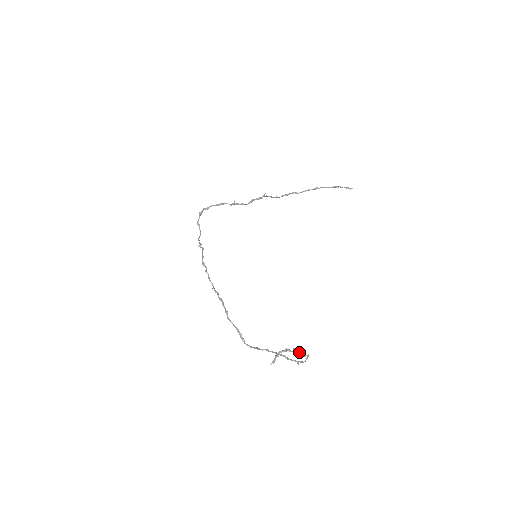
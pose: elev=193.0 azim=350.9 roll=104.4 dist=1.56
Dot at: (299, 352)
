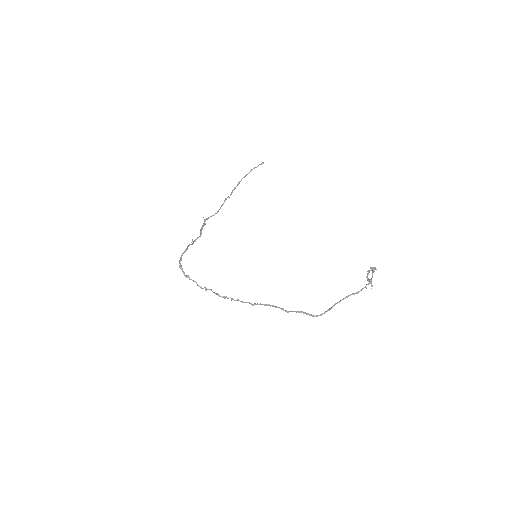
Dot at: (374, 267)
